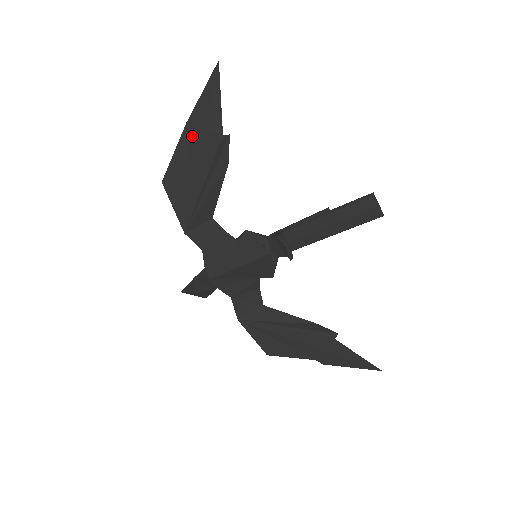
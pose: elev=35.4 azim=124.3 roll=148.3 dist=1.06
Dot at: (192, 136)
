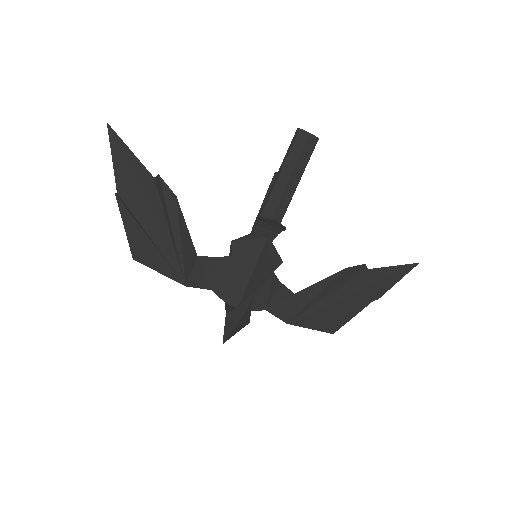
Dot at: (130, 198)
